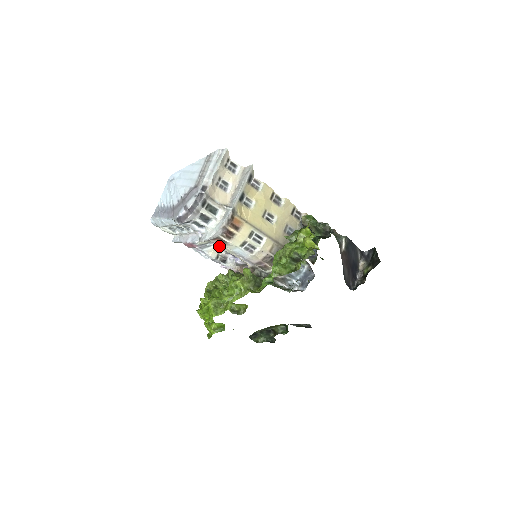
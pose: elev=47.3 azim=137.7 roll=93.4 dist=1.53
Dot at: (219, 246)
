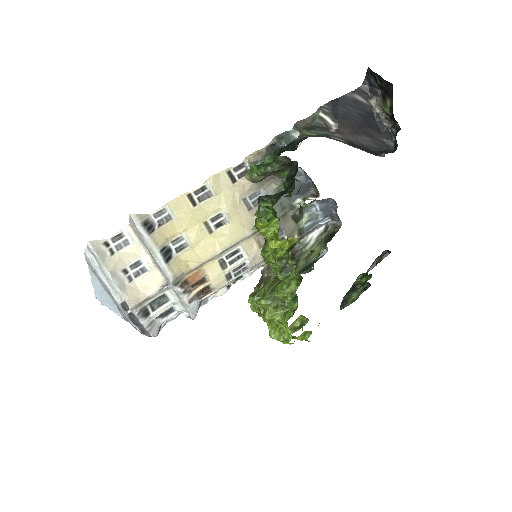
Dot at: occluded
